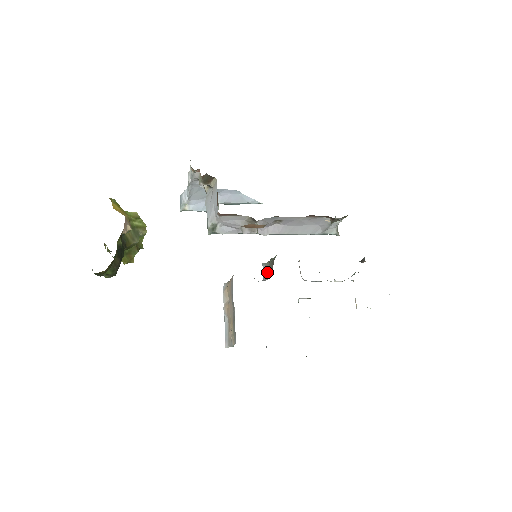
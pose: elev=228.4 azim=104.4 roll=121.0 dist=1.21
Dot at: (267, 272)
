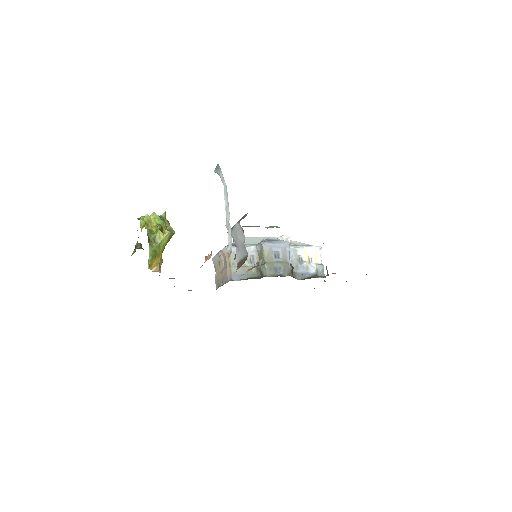
Dot at: (257, 268)
